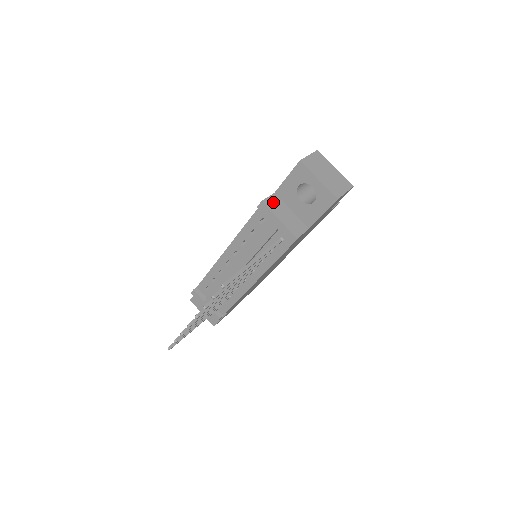
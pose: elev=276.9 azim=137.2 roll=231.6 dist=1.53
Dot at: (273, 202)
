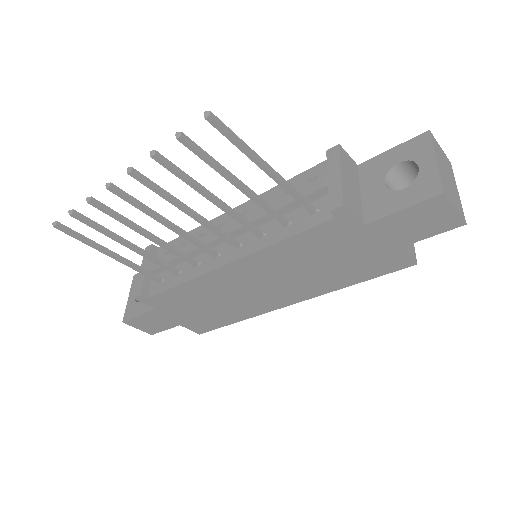
Dot at: (349, 162)
